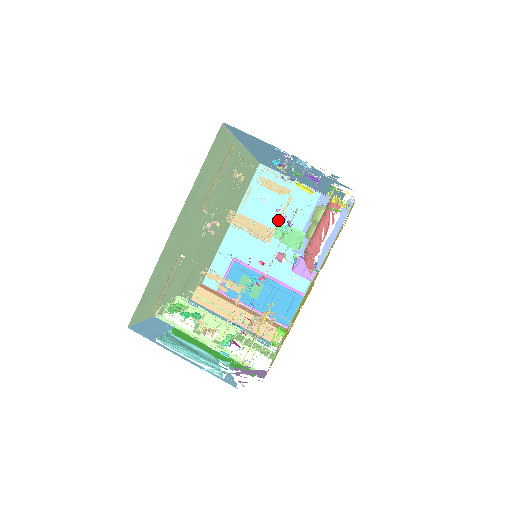
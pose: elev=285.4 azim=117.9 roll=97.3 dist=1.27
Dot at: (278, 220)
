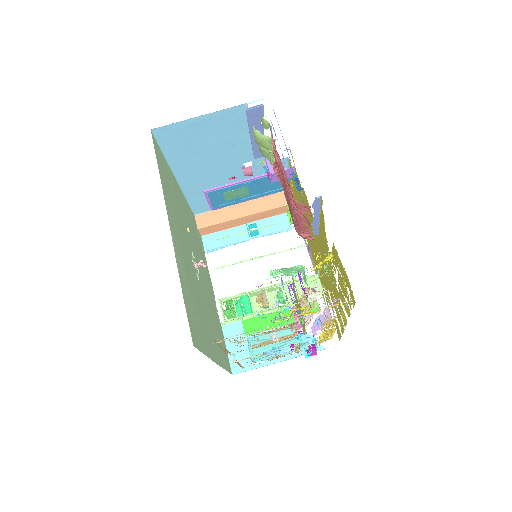
Dot at: (218, 149)
